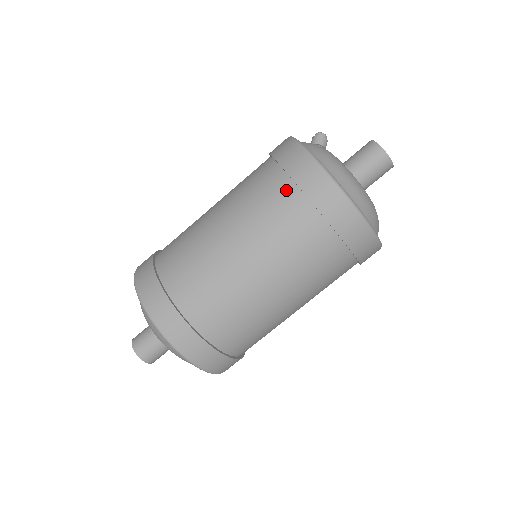
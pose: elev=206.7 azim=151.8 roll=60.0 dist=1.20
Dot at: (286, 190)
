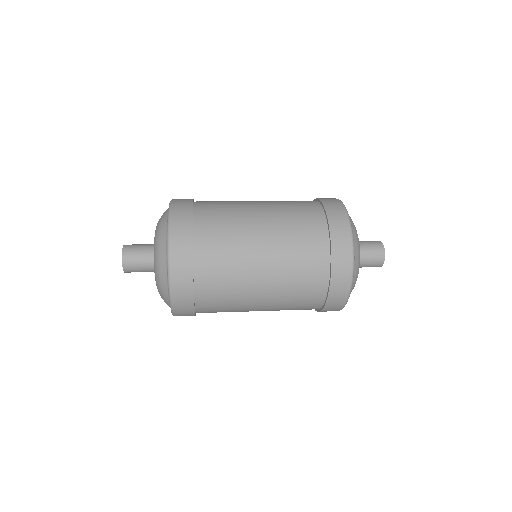
Dot at: (312, 203)
